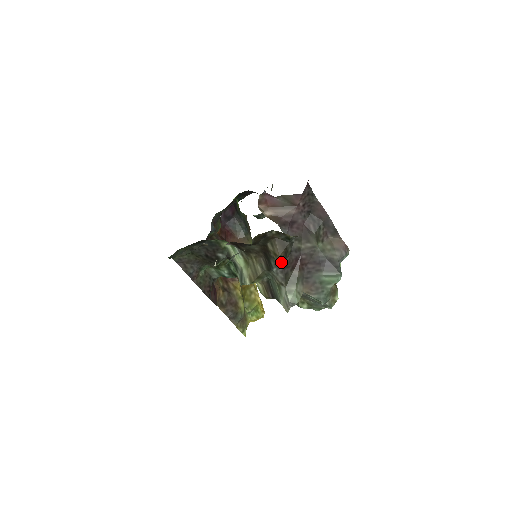
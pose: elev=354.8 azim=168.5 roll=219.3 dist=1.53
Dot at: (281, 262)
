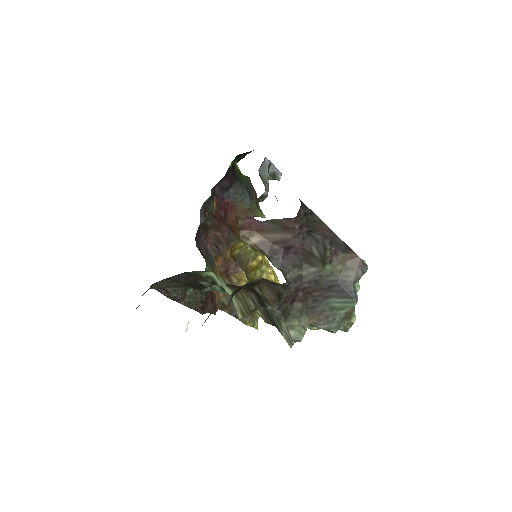
Dot at: occluded
